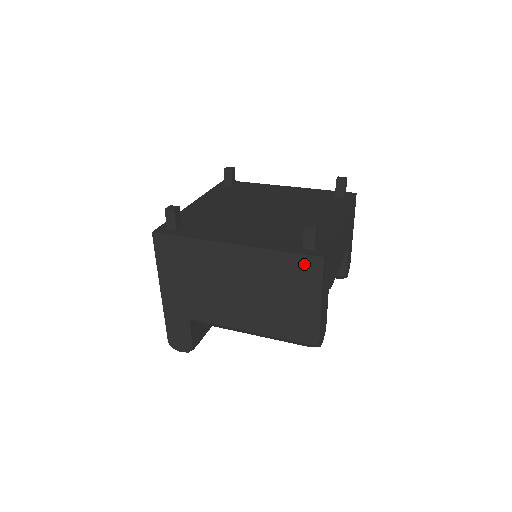
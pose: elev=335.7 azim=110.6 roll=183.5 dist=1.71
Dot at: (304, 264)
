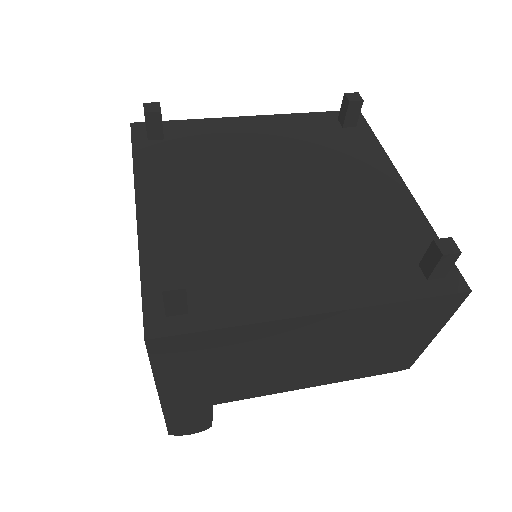
Dot at: (436, 305)
